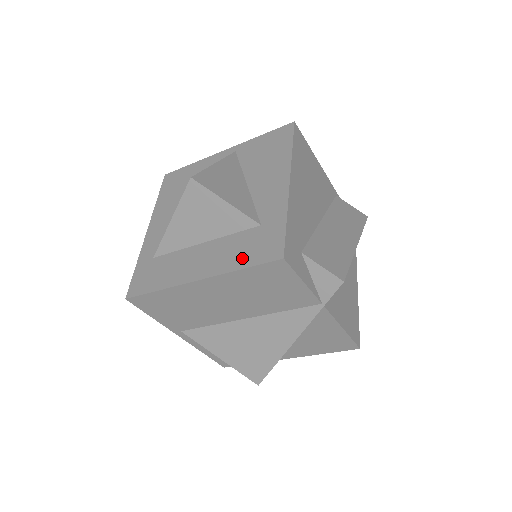
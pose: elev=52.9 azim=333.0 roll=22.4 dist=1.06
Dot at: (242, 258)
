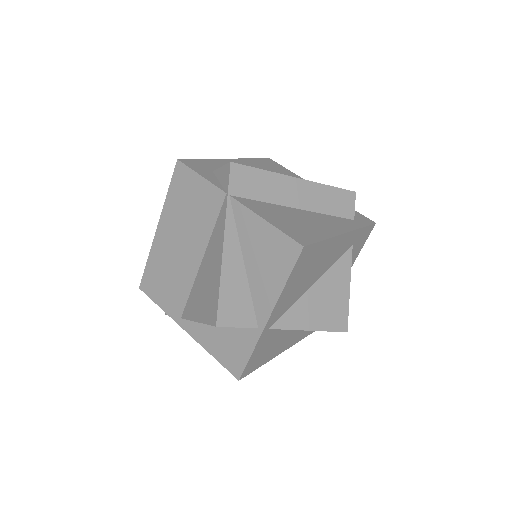
Dot at: occluded
